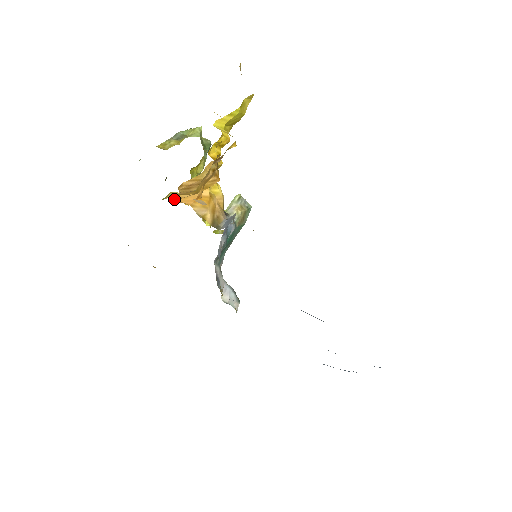
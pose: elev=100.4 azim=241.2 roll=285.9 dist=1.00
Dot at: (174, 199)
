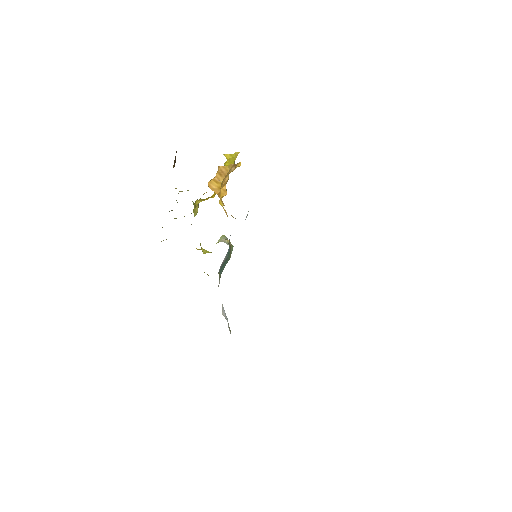
Dot at: (208, 184)
